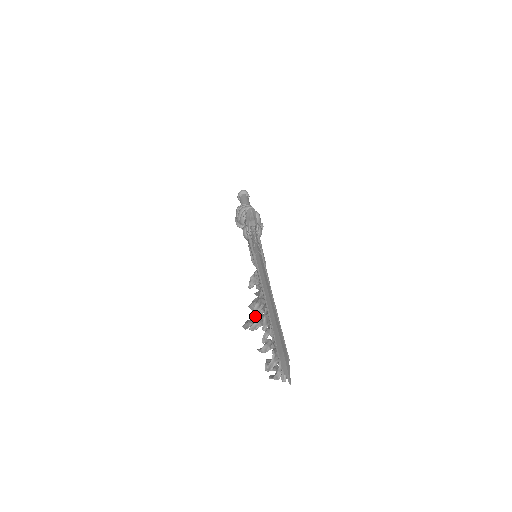
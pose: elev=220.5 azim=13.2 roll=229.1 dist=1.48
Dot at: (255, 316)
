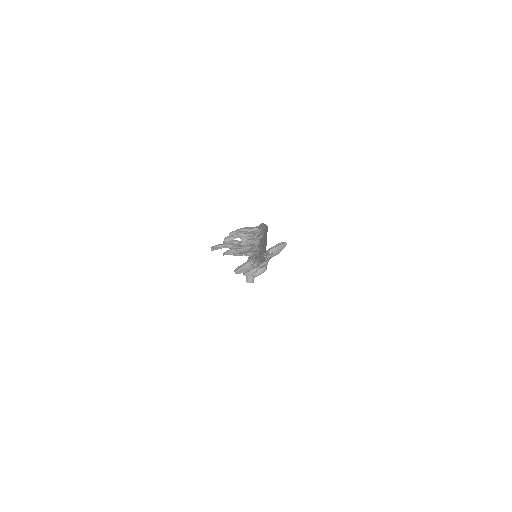
Dot at: occluded
